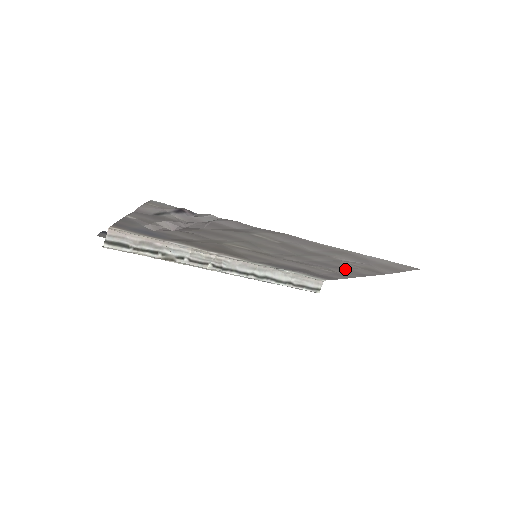
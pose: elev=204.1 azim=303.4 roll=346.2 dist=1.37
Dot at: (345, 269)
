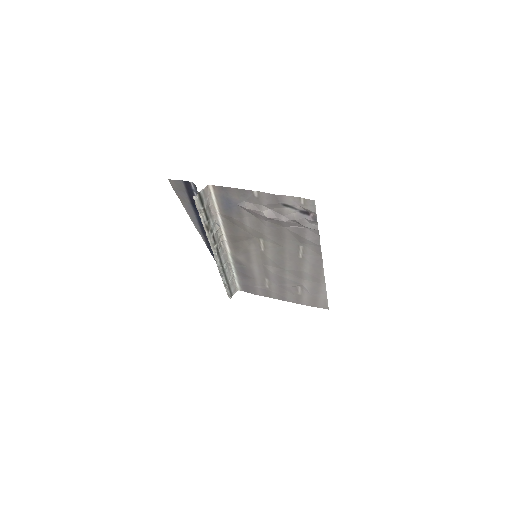
Dot at: (283, 290)
